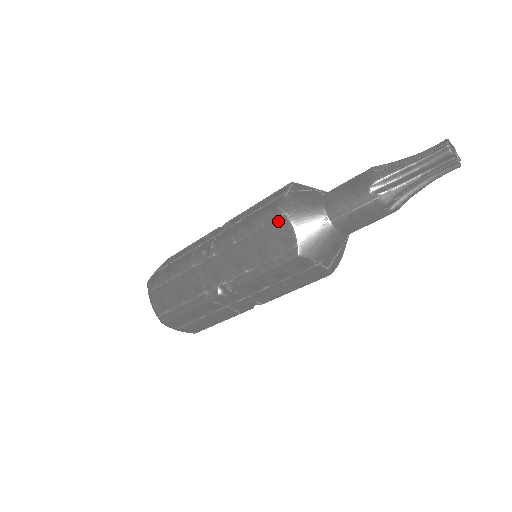
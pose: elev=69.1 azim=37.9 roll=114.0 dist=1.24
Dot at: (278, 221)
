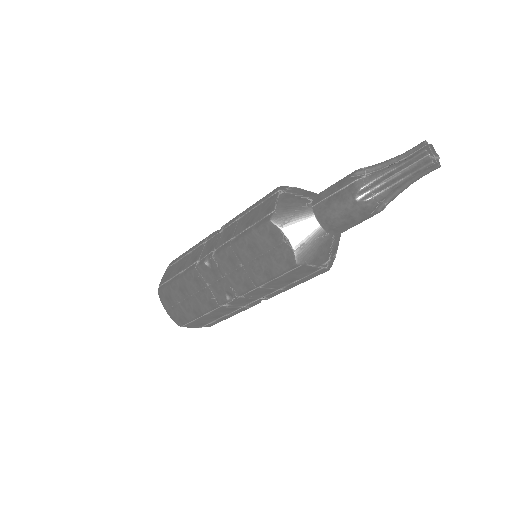
Dot at: (272, 197)
